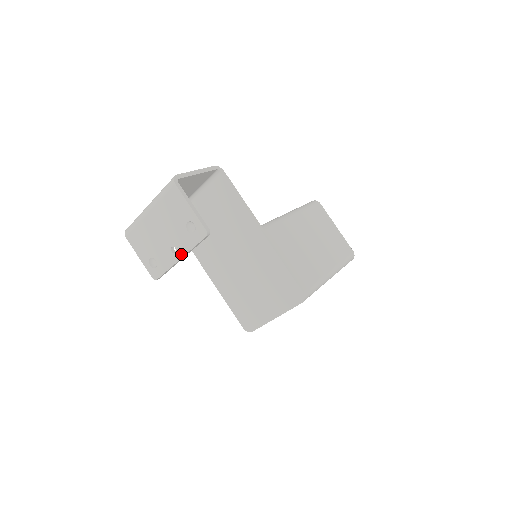
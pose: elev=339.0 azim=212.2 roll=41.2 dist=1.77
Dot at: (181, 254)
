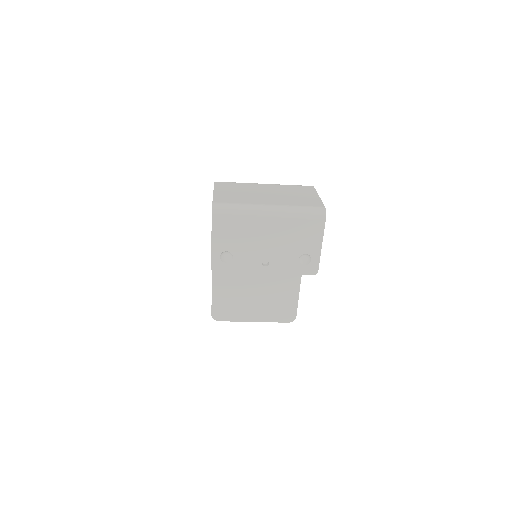
Dot at: (271, 271)
